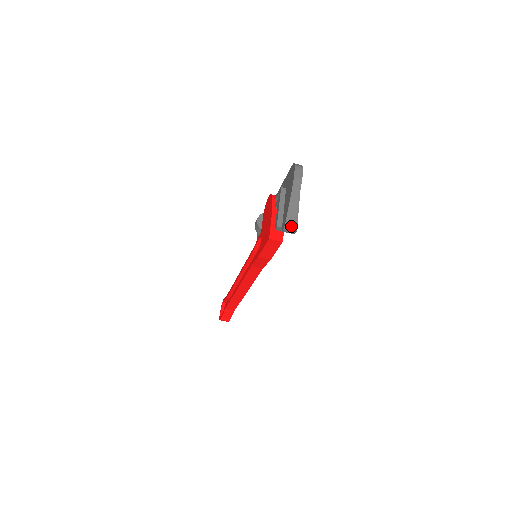
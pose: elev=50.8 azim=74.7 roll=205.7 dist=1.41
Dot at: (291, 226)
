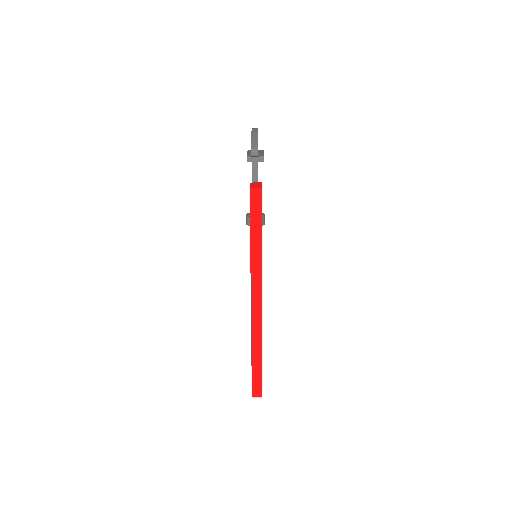
Dot at: (257, 148)
